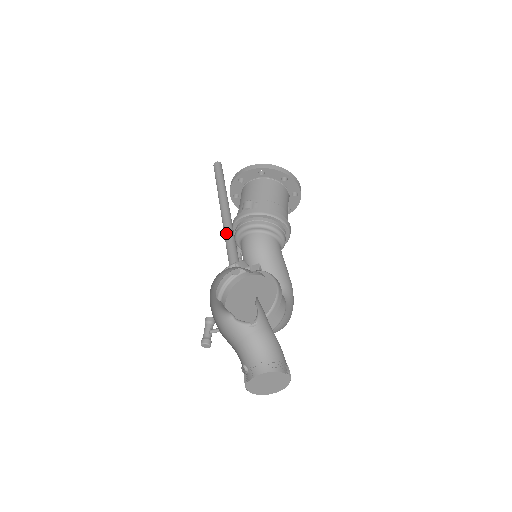
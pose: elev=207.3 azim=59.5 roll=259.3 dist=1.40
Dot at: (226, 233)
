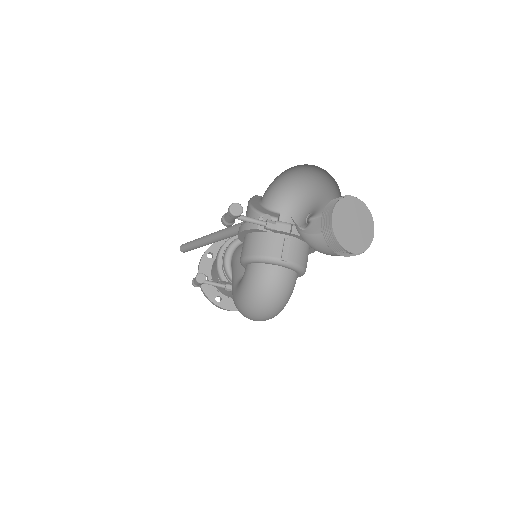
Dot at: occluded
